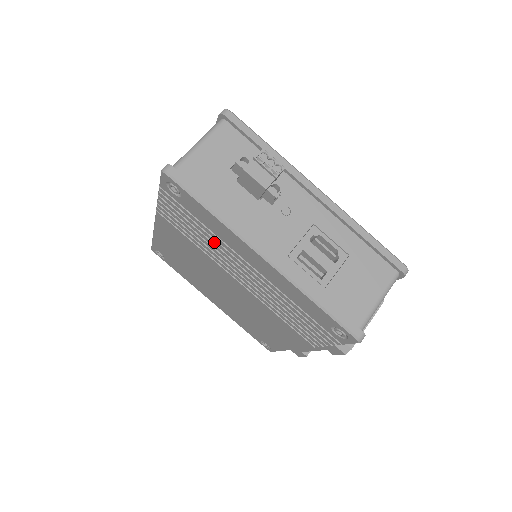
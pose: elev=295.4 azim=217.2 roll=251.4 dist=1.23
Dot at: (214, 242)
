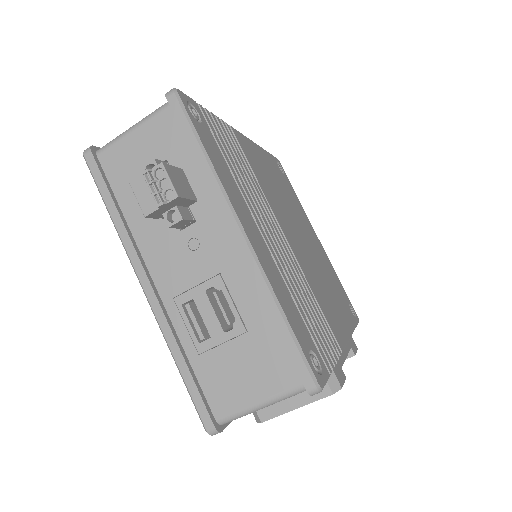
Dot at: occluded
